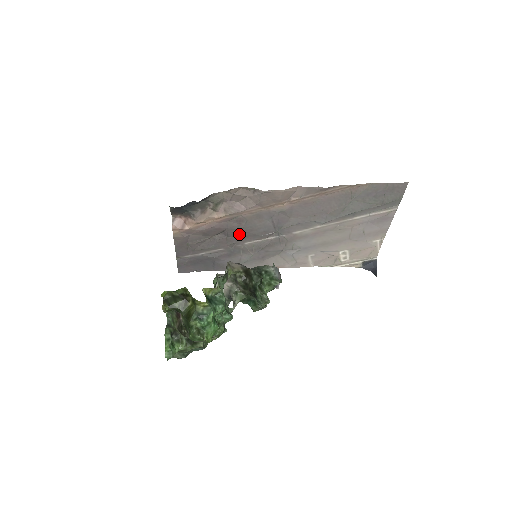
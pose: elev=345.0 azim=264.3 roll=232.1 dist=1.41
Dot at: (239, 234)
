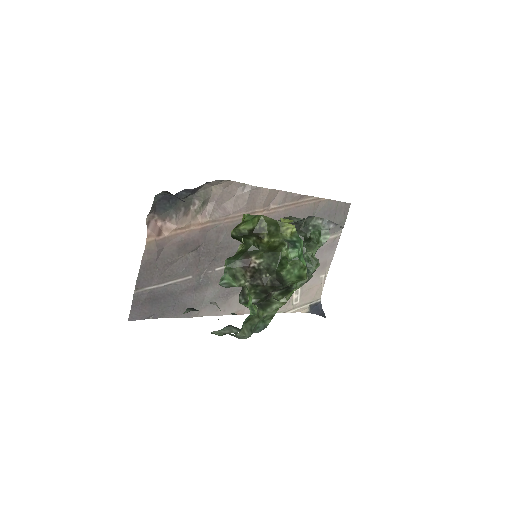
Dot at: (214, 253)
